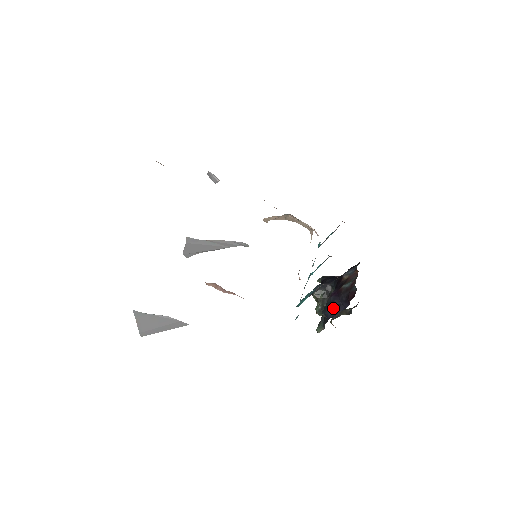
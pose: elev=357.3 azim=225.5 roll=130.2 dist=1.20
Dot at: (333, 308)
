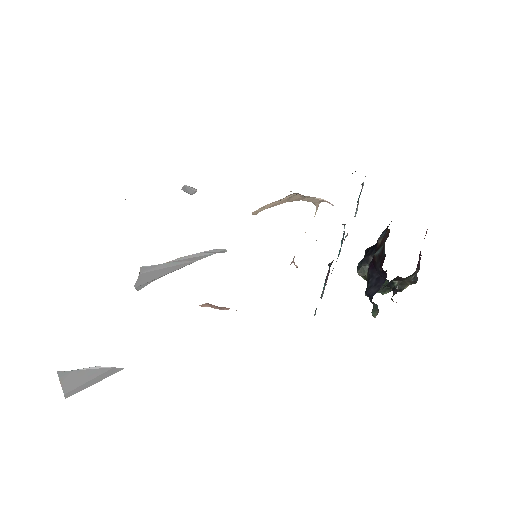
Dot at: (373, 284)
